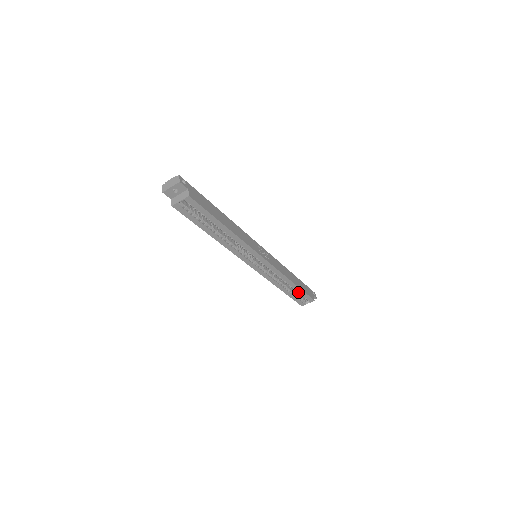
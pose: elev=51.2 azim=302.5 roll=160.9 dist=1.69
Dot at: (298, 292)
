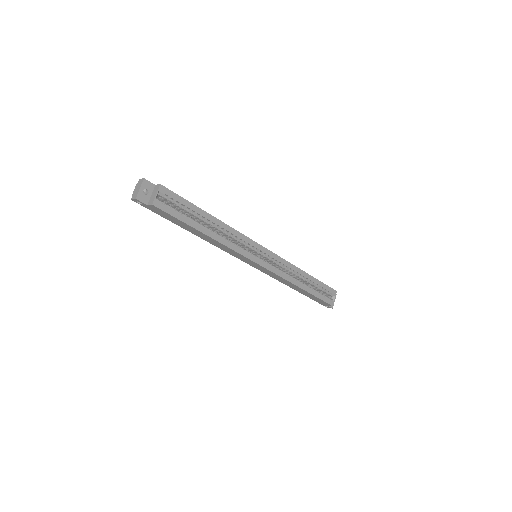
Dot at: (317, 285)
